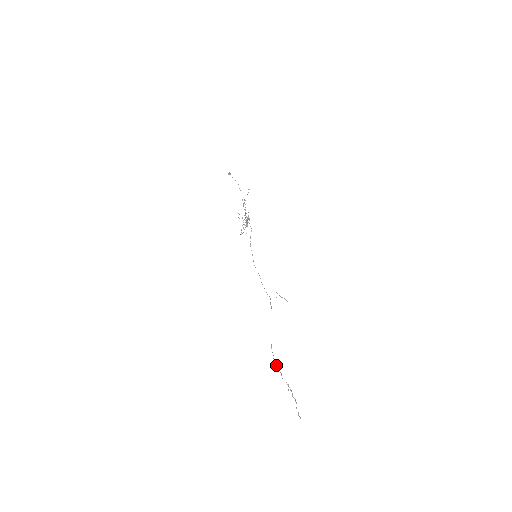
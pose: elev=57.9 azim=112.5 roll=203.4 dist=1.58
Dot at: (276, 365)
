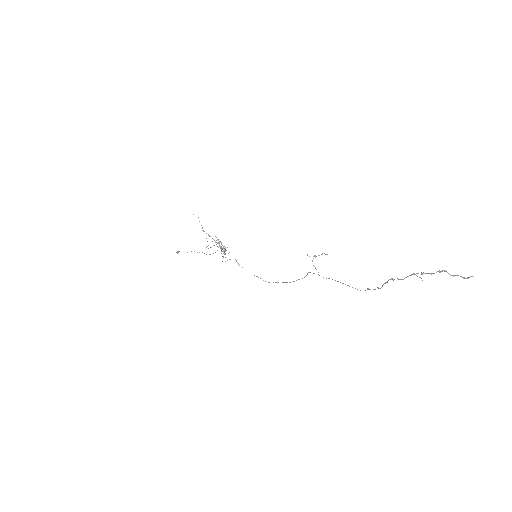
Dot at: (379, 288)
